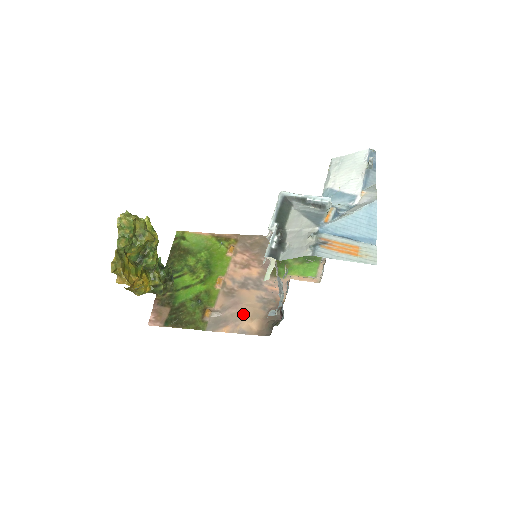
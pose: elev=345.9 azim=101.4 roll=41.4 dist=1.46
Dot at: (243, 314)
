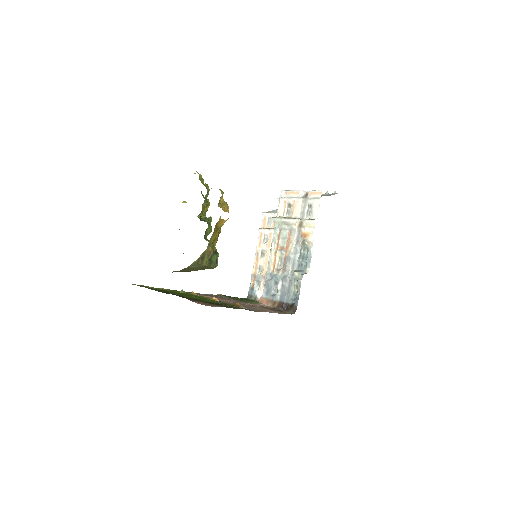
Dot at: (261, 309)
